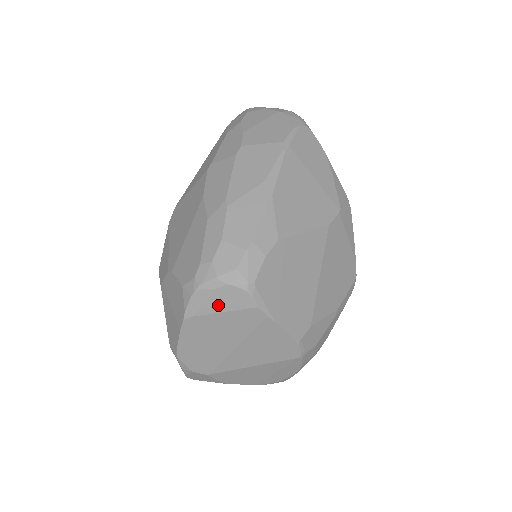
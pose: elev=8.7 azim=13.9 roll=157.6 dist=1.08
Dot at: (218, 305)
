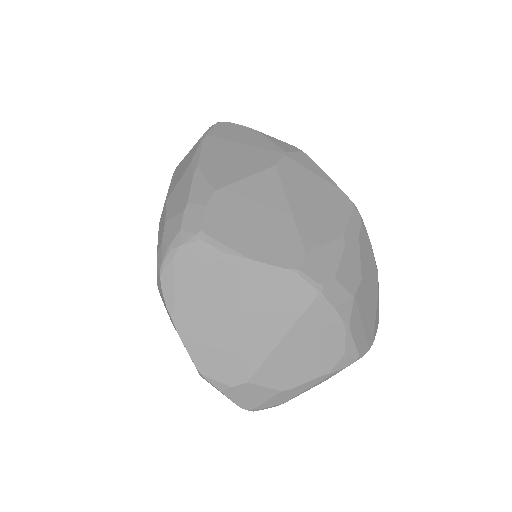
Dot at: (186, 276)
